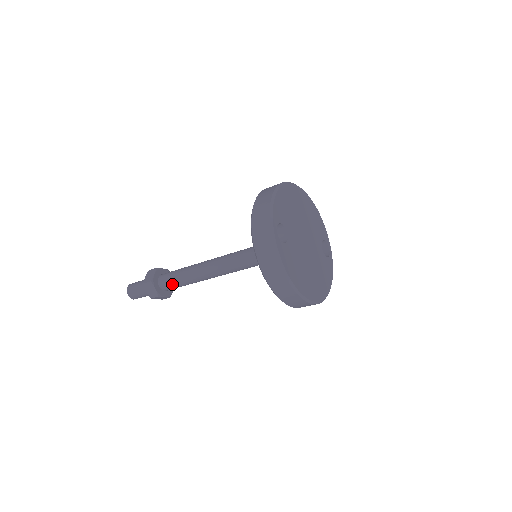
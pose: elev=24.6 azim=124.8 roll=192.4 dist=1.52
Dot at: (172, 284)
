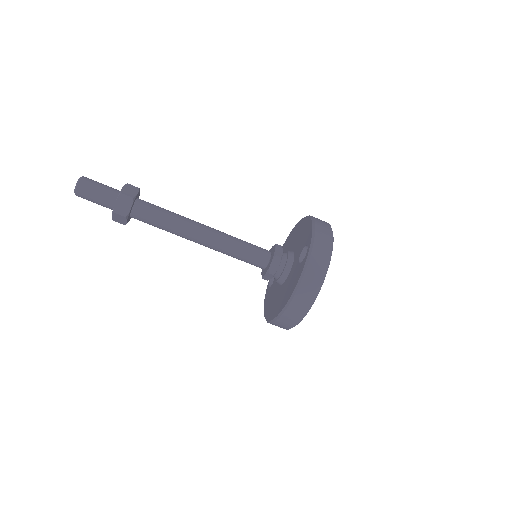
Dot at: (151, 217)
